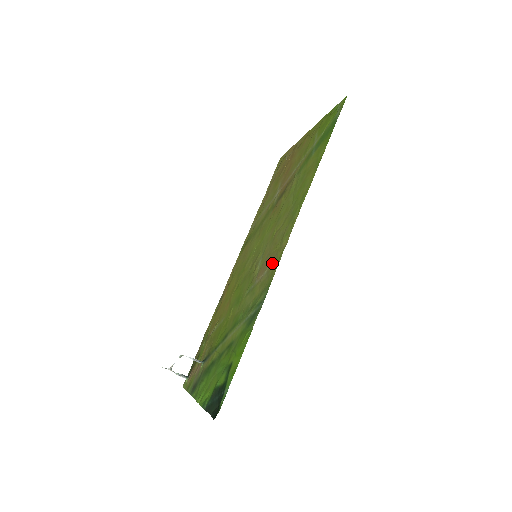
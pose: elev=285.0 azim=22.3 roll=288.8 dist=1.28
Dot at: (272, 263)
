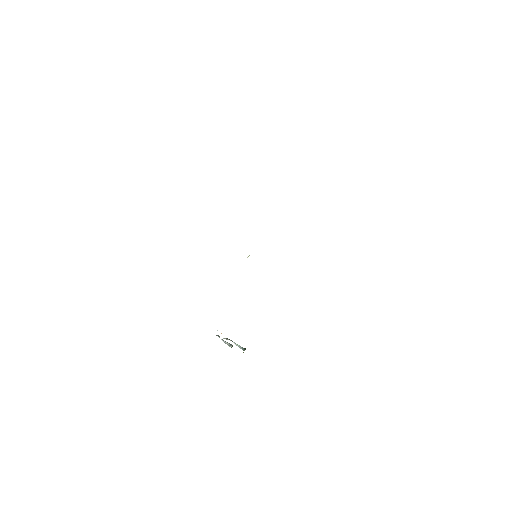
Dot at: occluded
